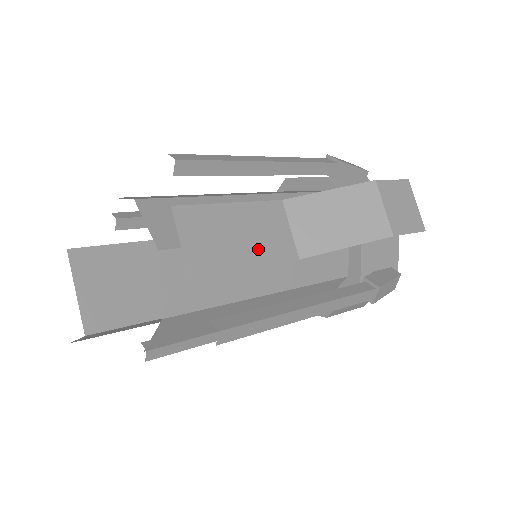
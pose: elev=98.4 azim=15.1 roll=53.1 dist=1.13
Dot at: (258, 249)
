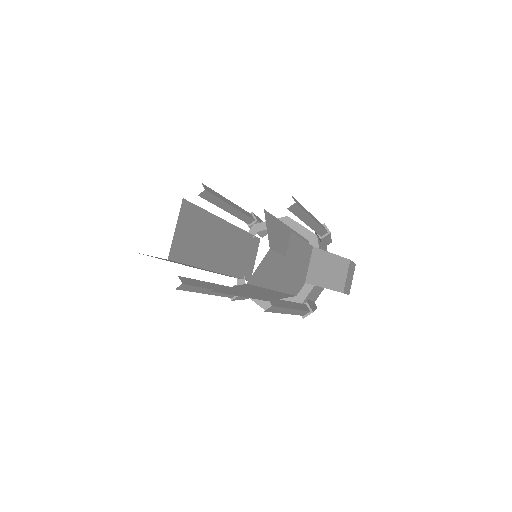
Dot at: (299, 270)
